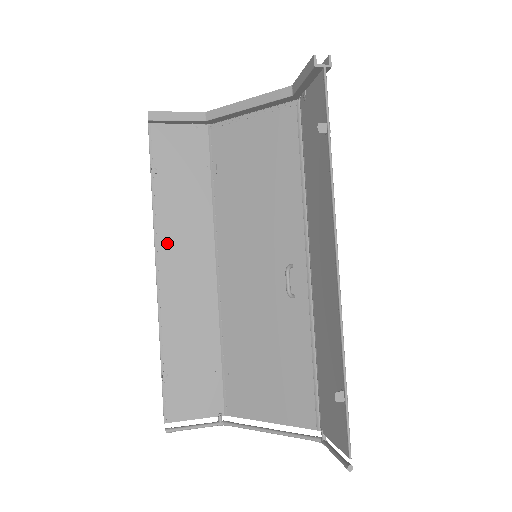
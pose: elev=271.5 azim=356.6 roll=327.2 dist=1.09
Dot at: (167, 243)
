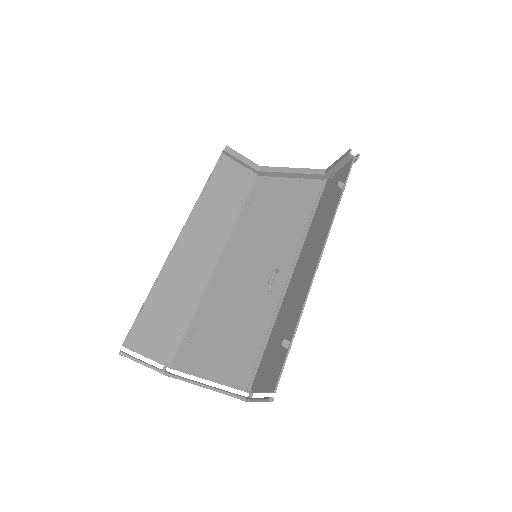
Dot at: (195, 225)
